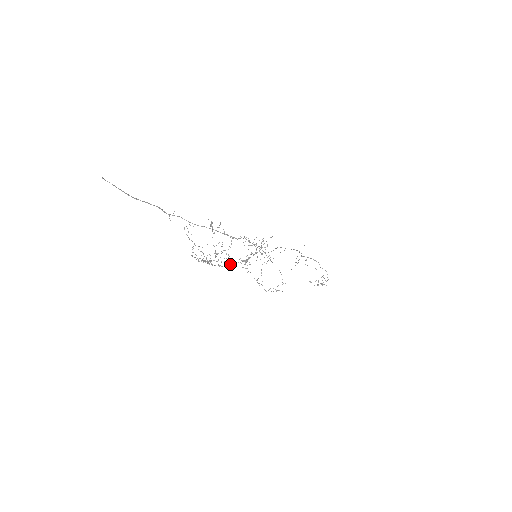
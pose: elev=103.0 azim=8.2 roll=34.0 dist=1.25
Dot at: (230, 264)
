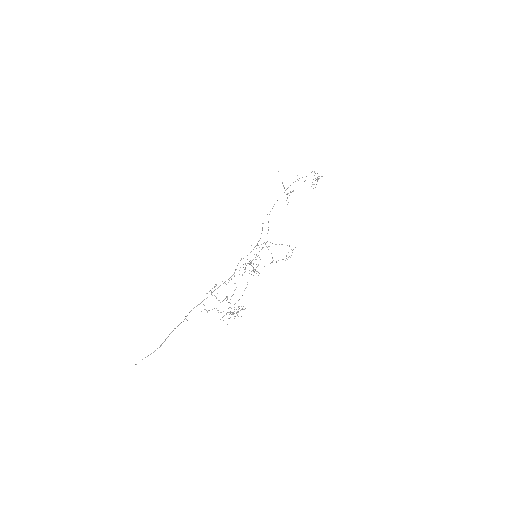
Dot at: (247, 284)
